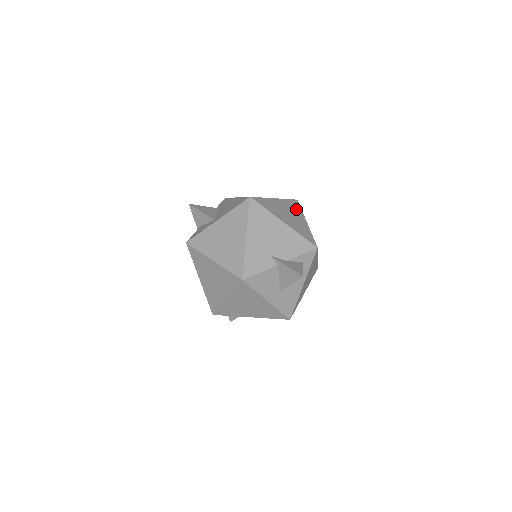
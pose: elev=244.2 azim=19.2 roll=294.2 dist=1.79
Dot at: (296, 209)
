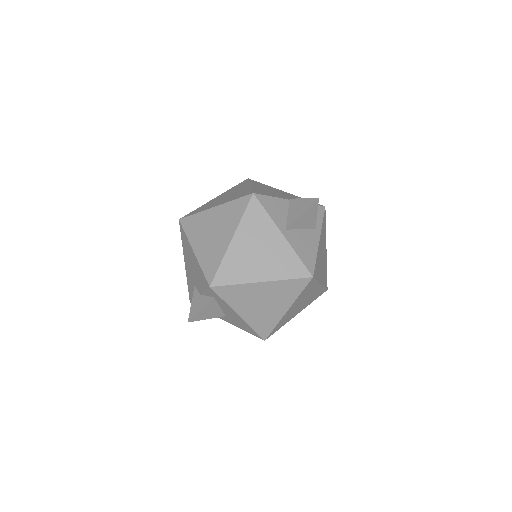
Dot at: (233, 217)
